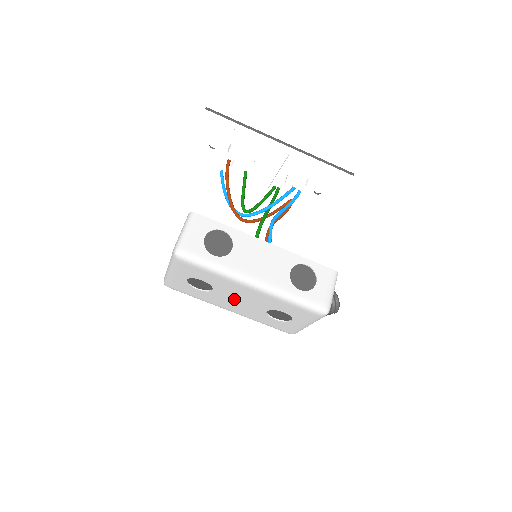
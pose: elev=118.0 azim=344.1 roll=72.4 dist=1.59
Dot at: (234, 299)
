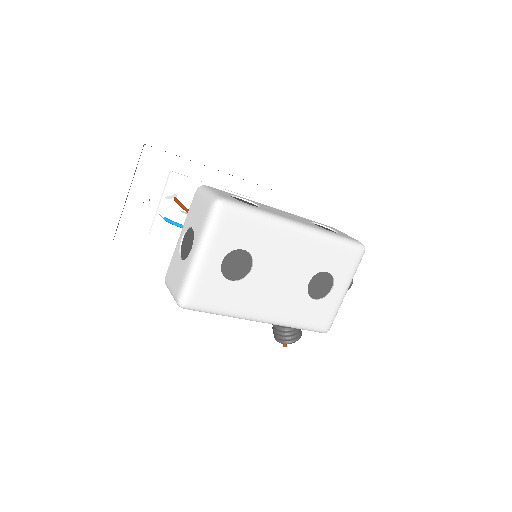
Dot at: (274, 277)
